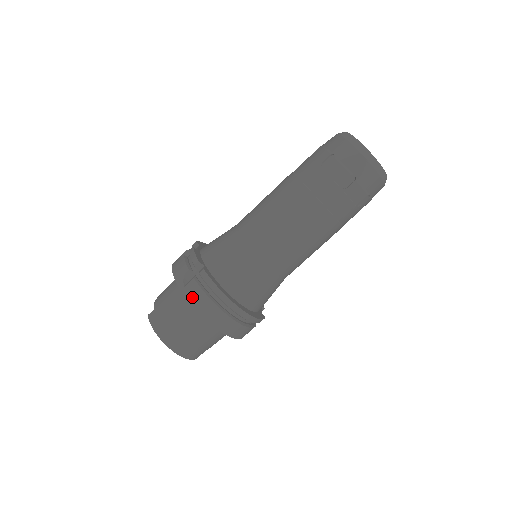
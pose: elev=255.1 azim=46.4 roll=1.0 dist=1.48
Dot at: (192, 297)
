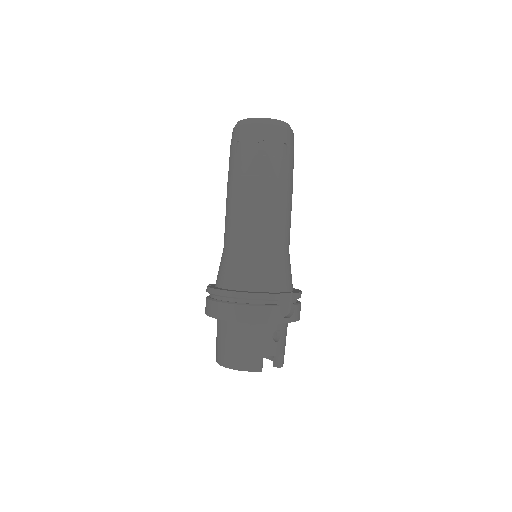
Dot at: (206, 310)
